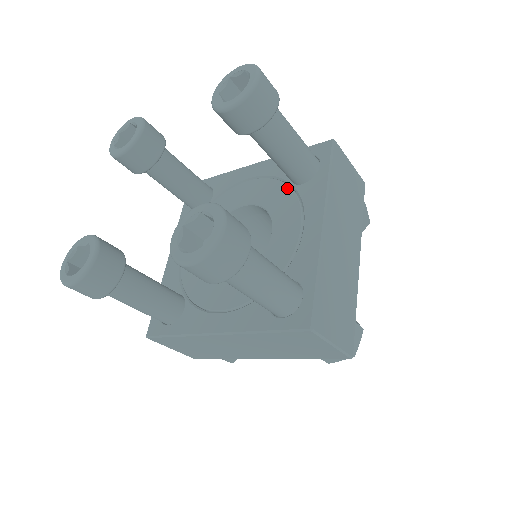
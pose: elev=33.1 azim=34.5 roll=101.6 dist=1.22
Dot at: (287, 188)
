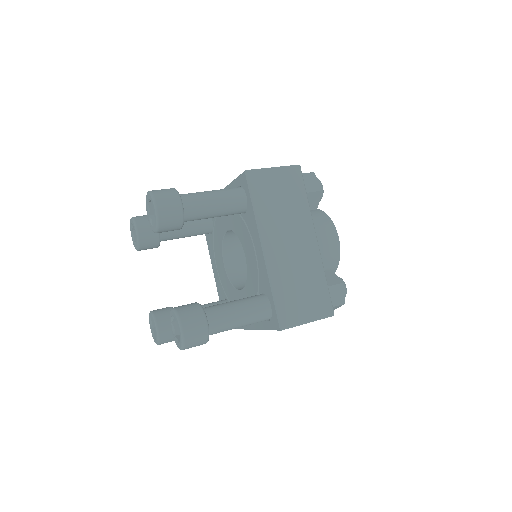
Dot at: occluded
